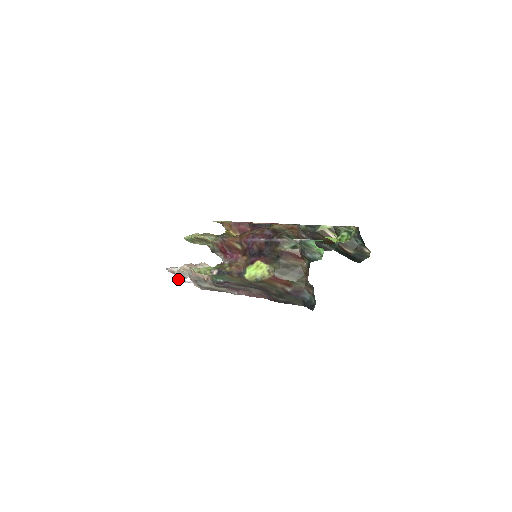
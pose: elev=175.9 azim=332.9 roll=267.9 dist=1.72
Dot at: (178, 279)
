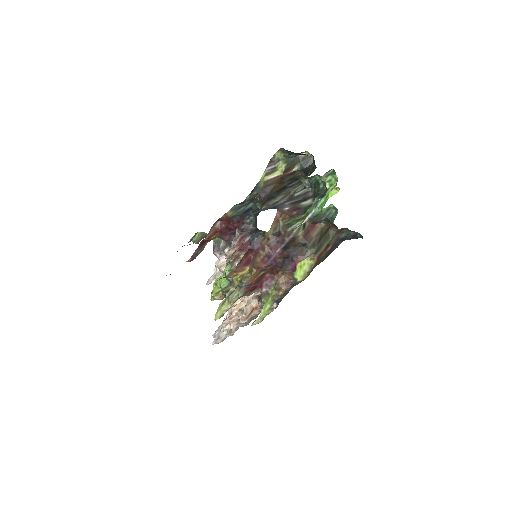
Dot at: (215, 334)
